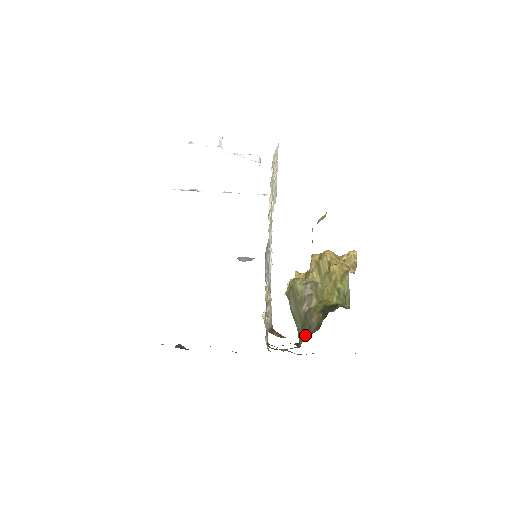
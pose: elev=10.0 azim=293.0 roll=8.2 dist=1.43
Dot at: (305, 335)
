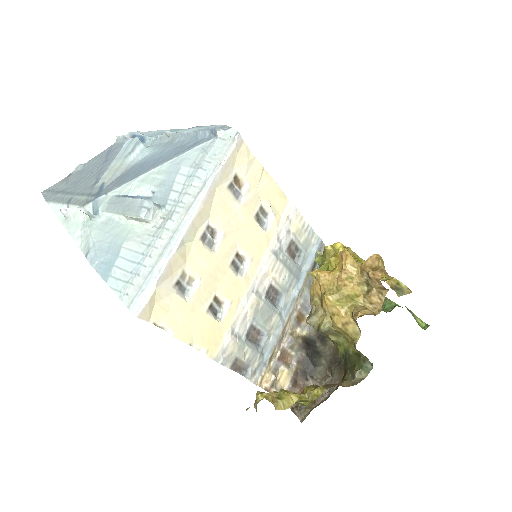
Dot at: occluded
